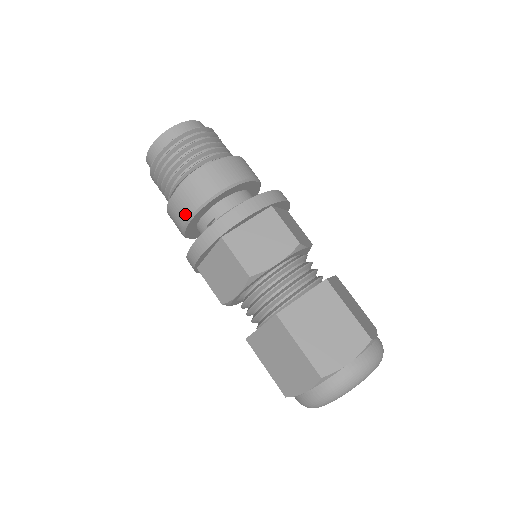
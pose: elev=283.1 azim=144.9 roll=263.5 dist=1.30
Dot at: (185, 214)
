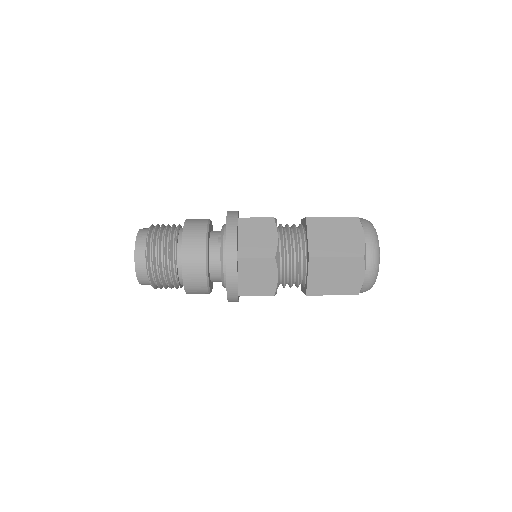
Dot at: (201, 234)
